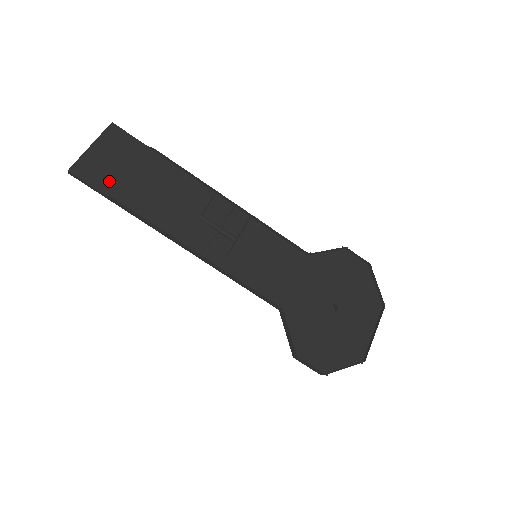
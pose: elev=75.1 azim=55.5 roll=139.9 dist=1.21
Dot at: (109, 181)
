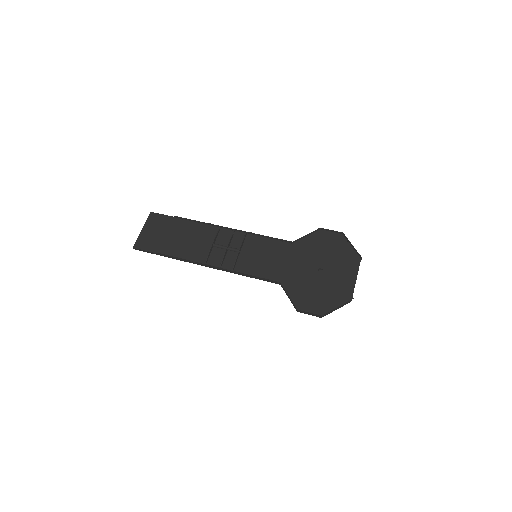
Dot at: (156, 245)
